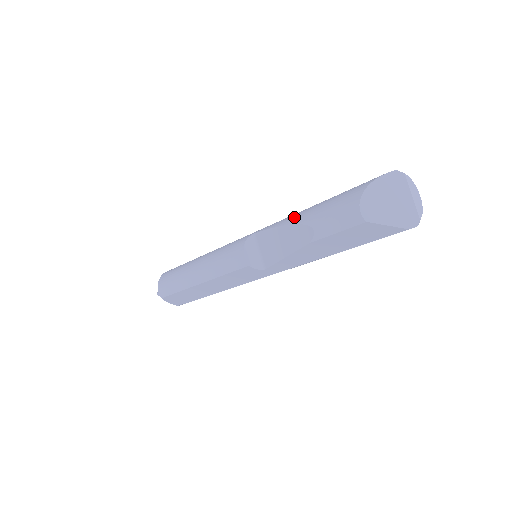
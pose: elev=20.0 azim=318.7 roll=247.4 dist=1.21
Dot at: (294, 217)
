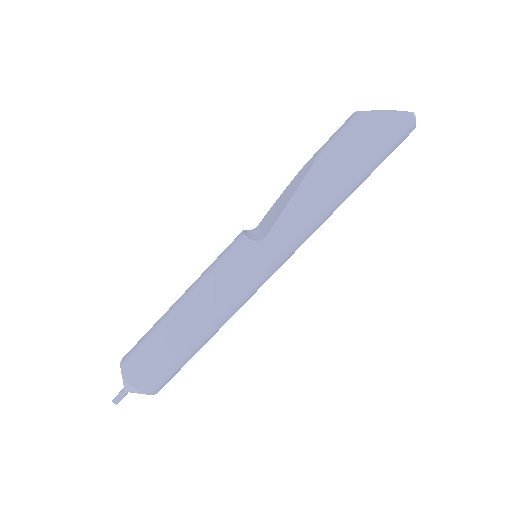
Dot at: occluded
